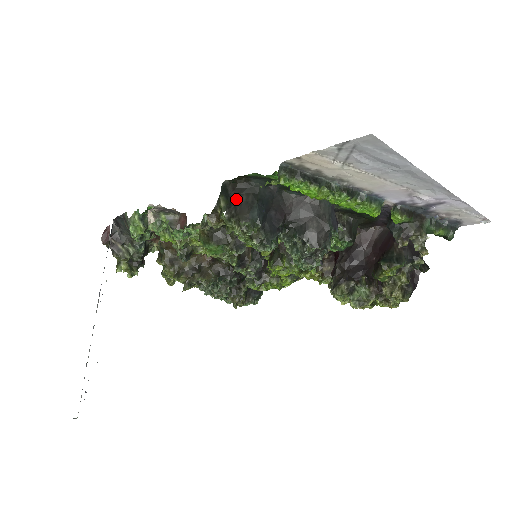
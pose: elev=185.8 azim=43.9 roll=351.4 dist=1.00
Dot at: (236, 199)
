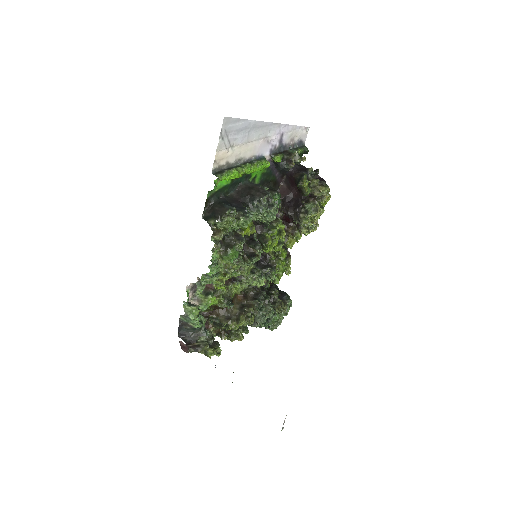
Dot at: (214, 212)
